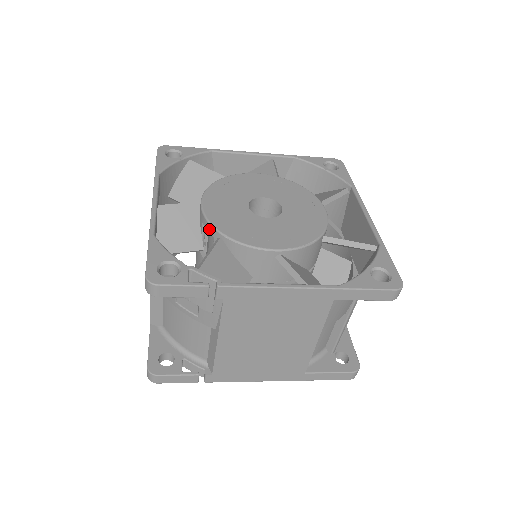
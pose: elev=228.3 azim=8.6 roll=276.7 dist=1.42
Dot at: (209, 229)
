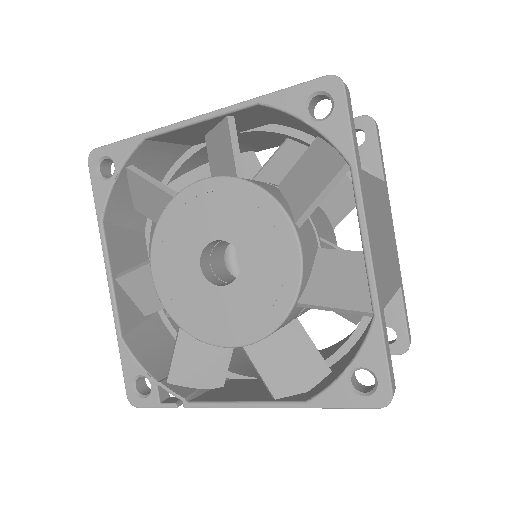
Dot at: occluded
